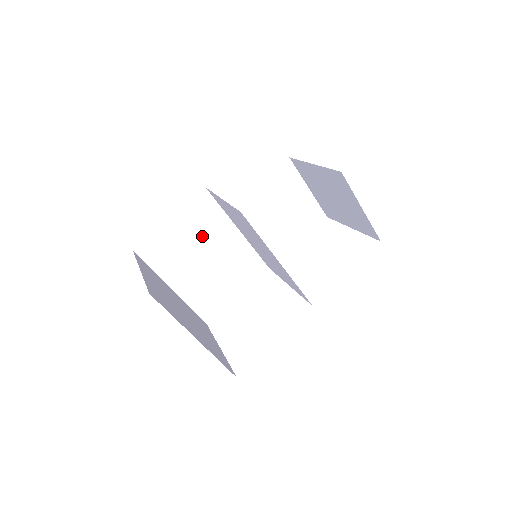
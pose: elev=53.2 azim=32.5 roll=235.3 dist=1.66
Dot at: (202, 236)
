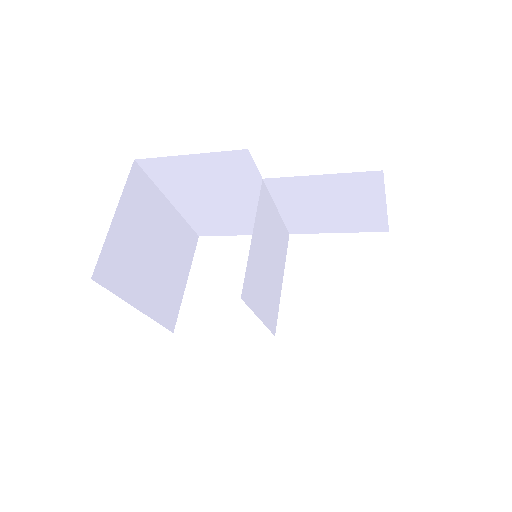
Dot at: (223, 183)
